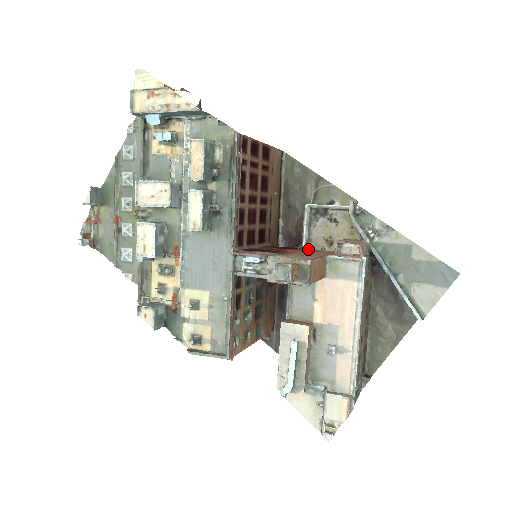
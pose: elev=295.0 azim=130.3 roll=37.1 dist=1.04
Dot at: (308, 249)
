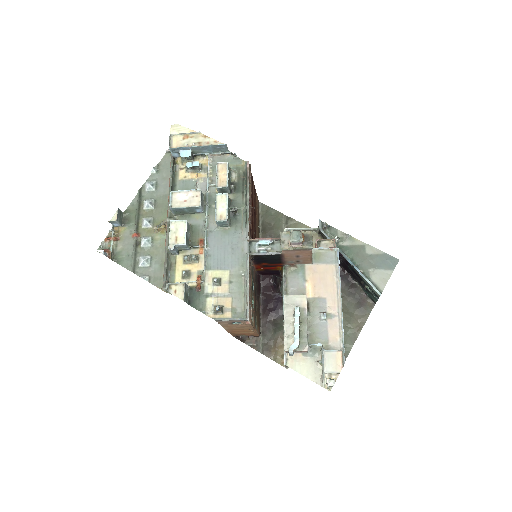
Dot at: occluded
